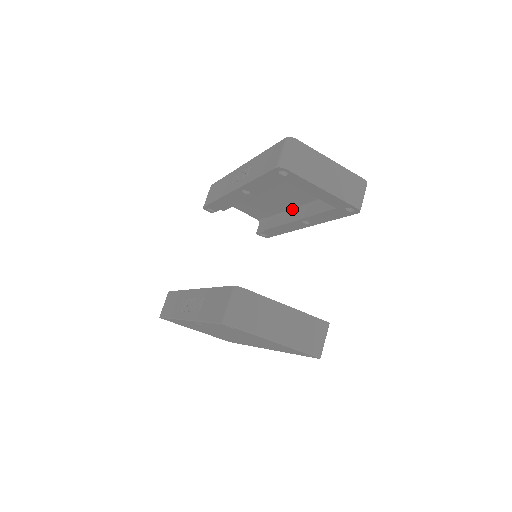
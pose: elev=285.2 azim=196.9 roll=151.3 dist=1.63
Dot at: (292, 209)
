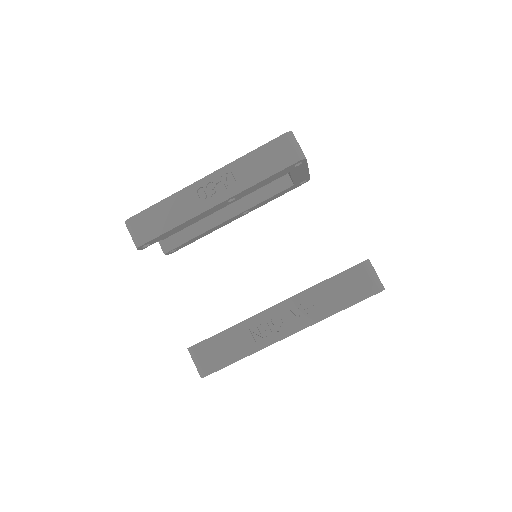
Dot at: occluded
